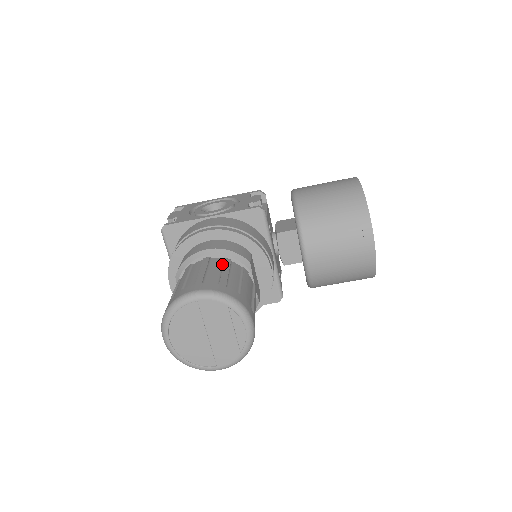
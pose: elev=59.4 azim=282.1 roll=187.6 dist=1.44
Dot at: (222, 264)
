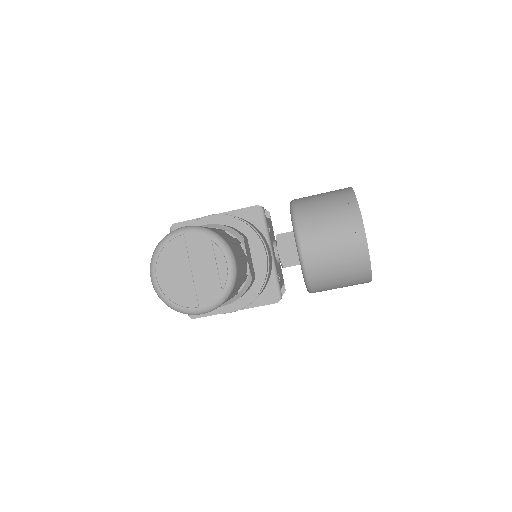
Dot at: occluded
